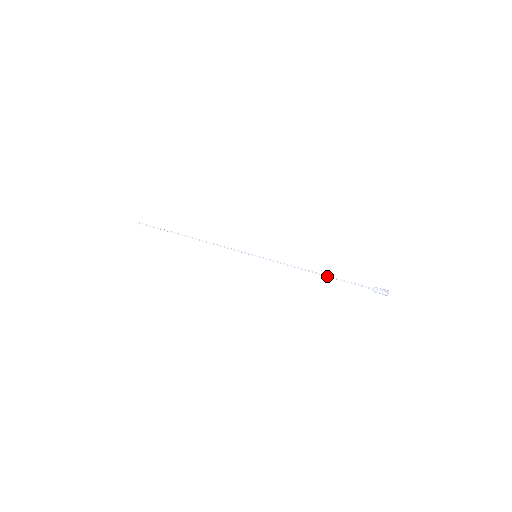
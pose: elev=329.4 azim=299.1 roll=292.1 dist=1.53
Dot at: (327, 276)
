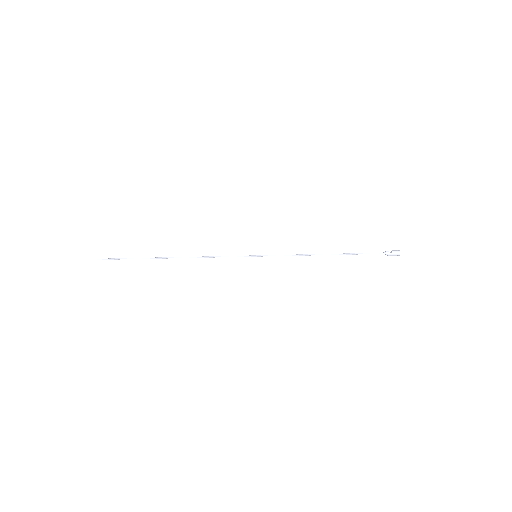
Dot at: occluded
